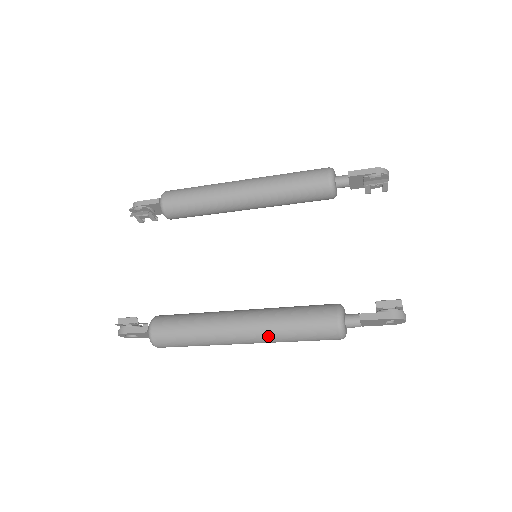
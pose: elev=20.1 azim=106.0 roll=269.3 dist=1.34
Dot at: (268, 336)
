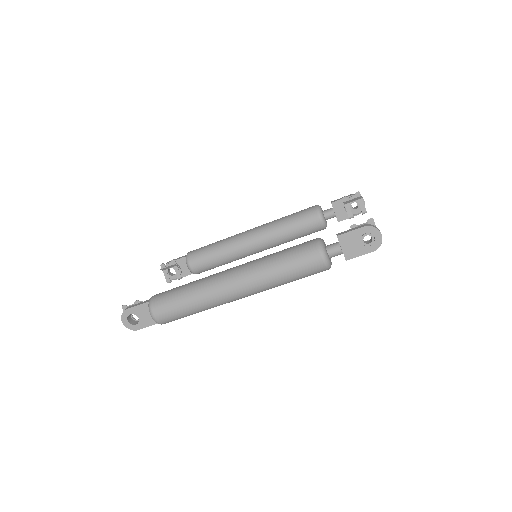
Dot at: (255, 270)
